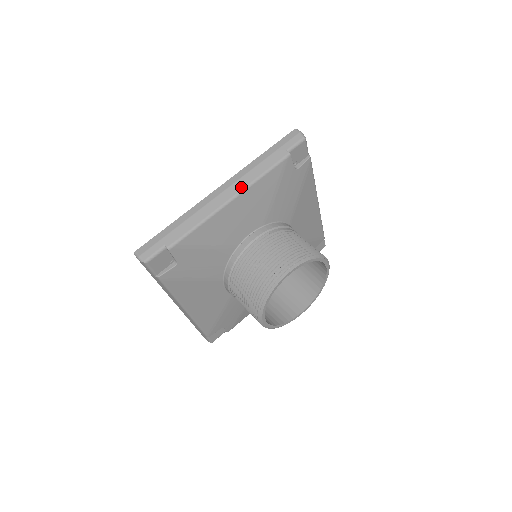
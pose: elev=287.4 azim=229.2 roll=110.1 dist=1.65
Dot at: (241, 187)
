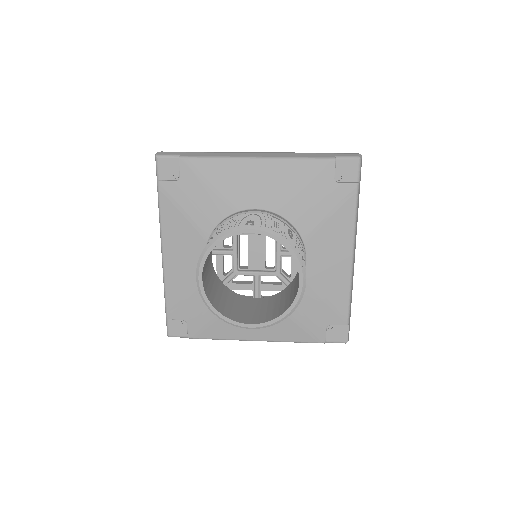
Dot at: (273, 156)
